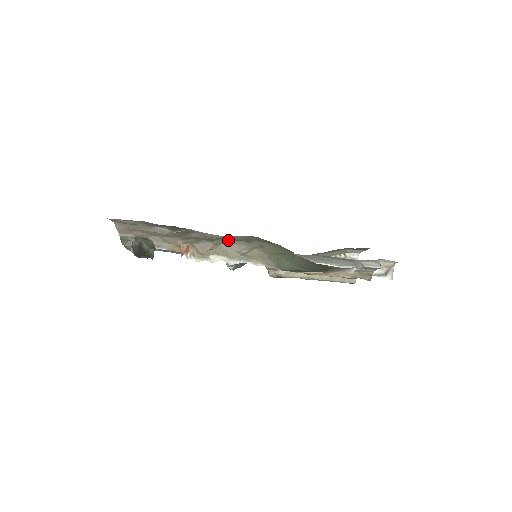
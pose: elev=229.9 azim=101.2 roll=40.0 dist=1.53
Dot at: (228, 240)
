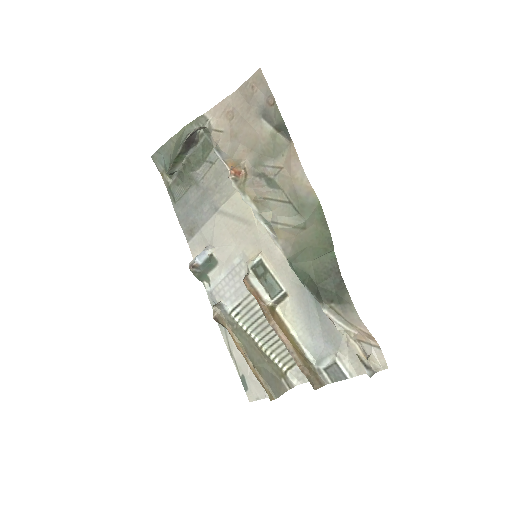
Dot at: (283, 198)
